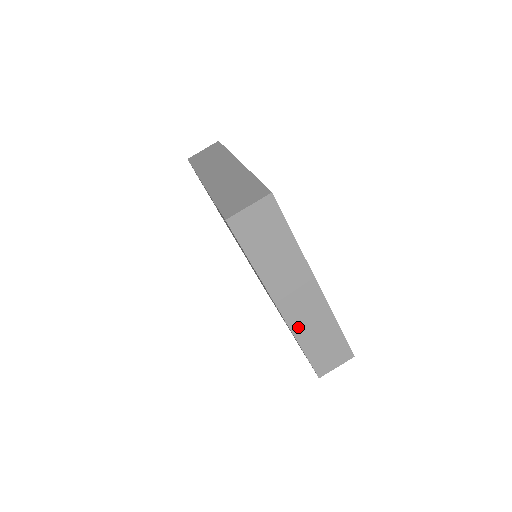
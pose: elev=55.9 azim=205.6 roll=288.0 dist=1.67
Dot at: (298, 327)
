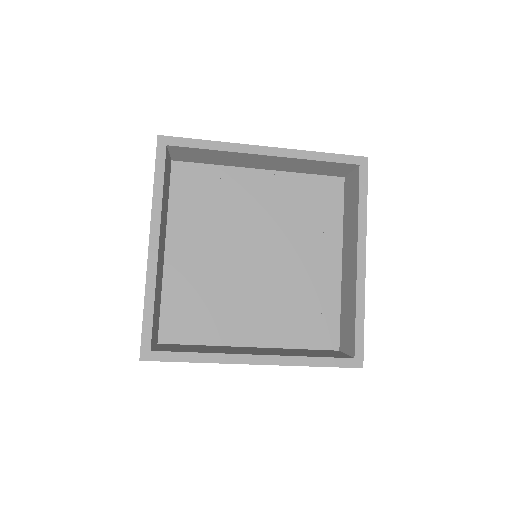
Dot at: occluded
